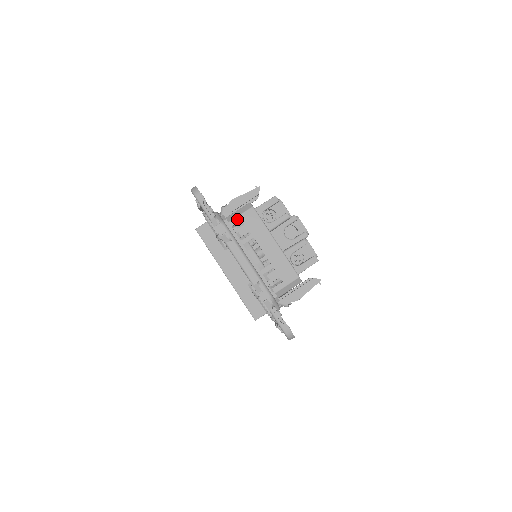
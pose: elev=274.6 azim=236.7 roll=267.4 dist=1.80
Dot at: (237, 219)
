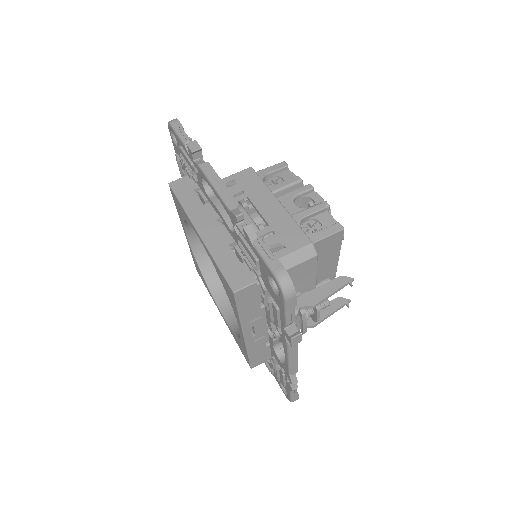
Dot at: (228, 178)
